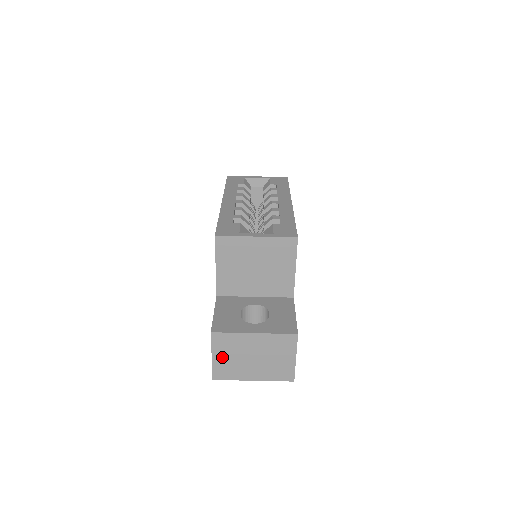
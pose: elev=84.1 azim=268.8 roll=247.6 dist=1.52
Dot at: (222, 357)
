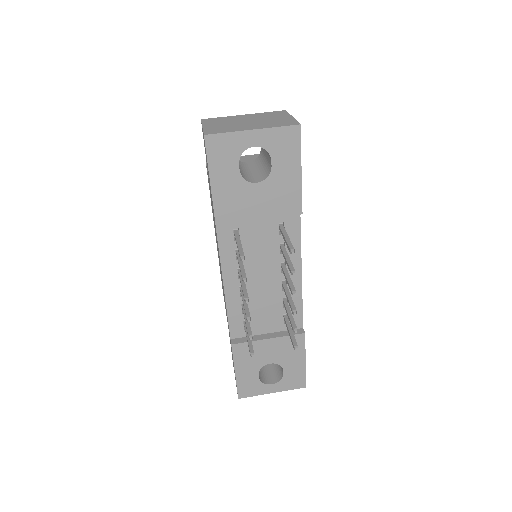
Dot at: (214, 126)
